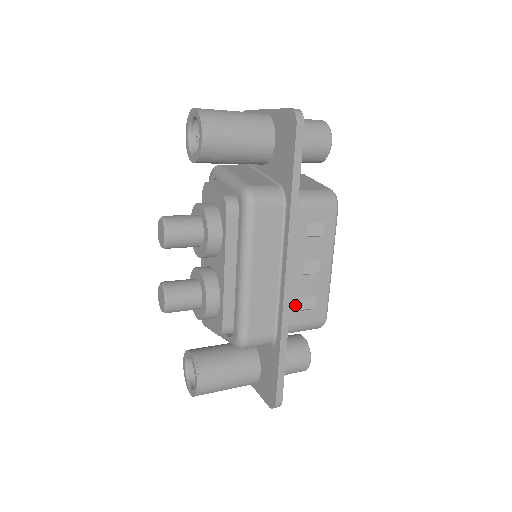
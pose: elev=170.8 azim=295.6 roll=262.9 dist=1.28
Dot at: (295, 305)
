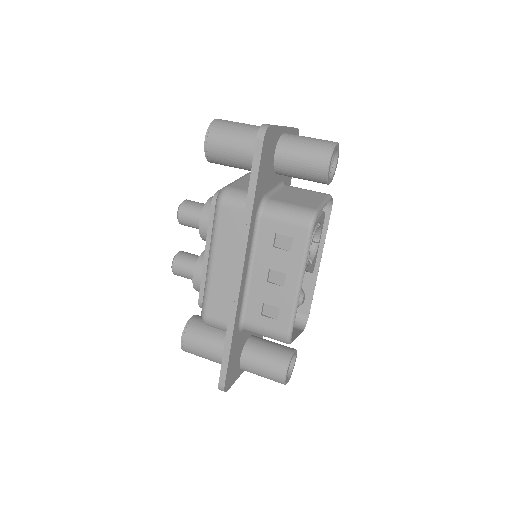
Dot at: (257, 307)
